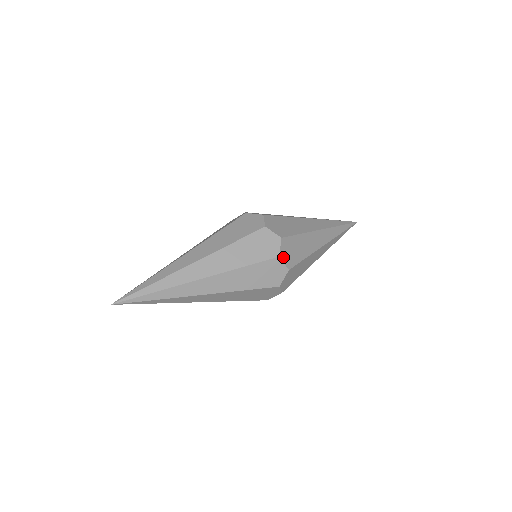
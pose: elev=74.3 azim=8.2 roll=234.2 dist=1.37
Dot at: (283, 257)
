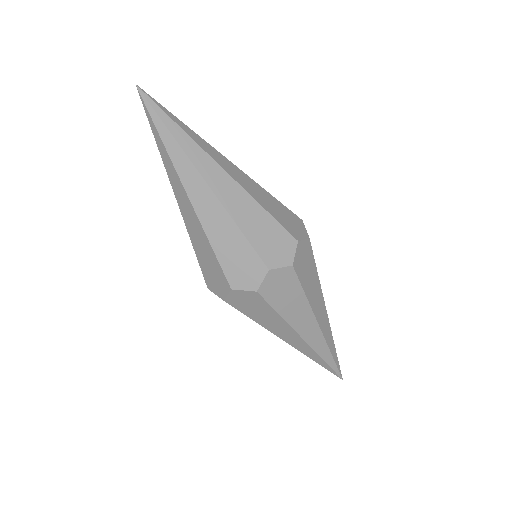
Dot at: (299, 249)
